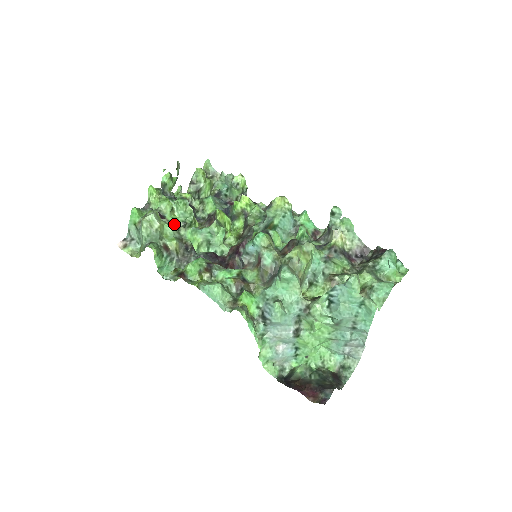
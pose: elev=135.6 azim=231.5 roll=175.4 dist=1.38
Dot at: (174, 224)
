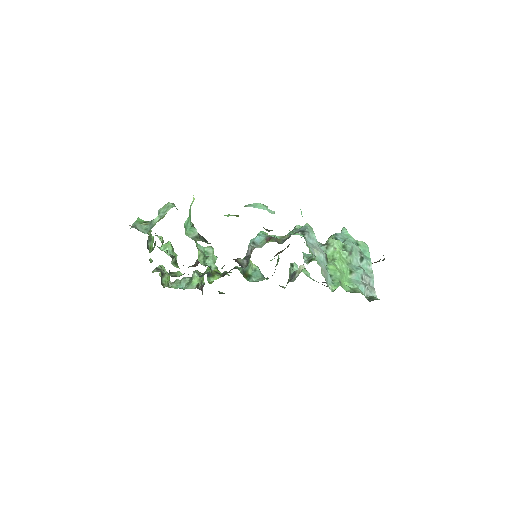
Dot at: (166, 250)
